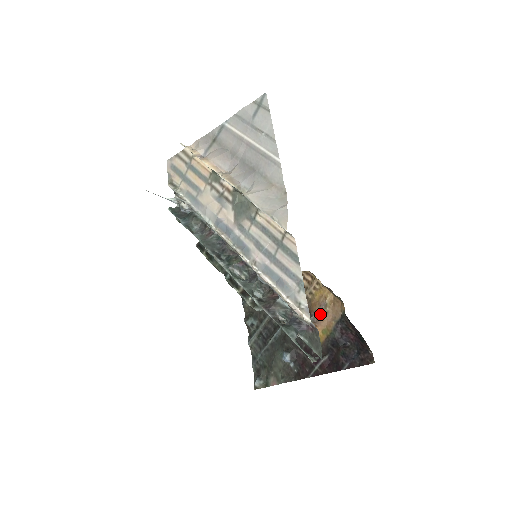
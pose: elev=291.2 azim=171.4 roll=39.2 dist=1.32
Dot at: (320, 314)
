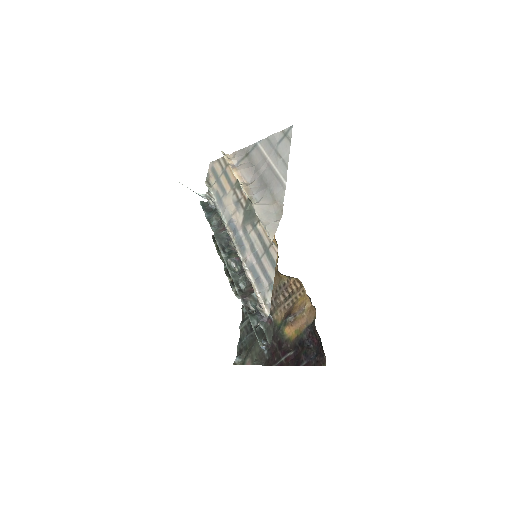
Dot at: (297, 316)
